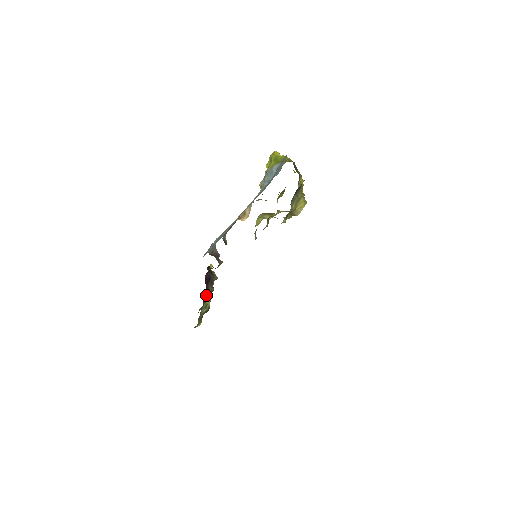
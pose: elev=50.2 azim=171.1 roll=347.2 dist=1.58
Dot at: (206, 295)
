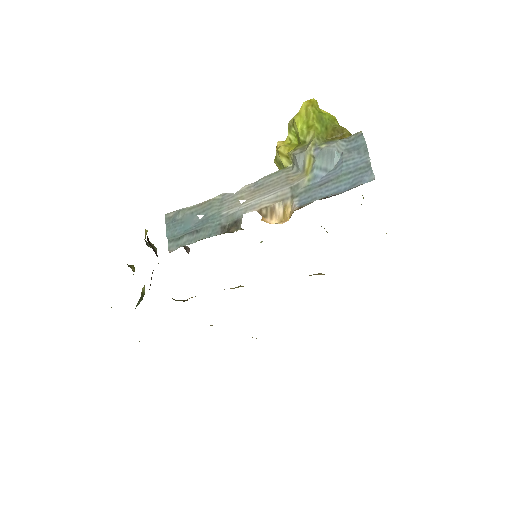
Dot at: occluded
